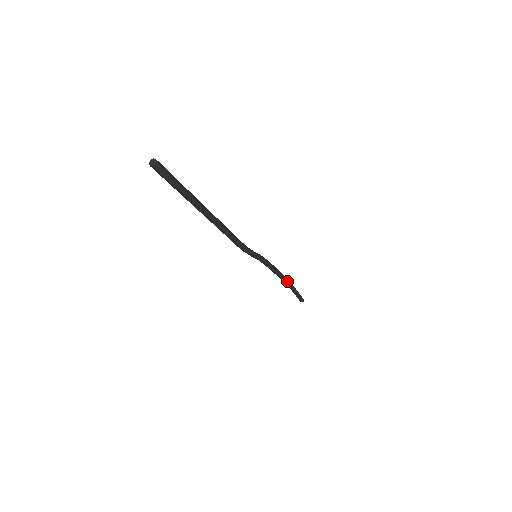
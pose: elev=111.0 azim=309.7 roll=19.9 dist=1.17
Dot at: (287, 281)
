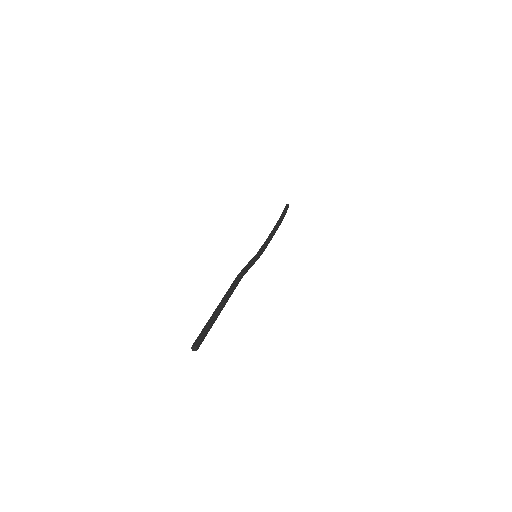
Dot at: occluded
